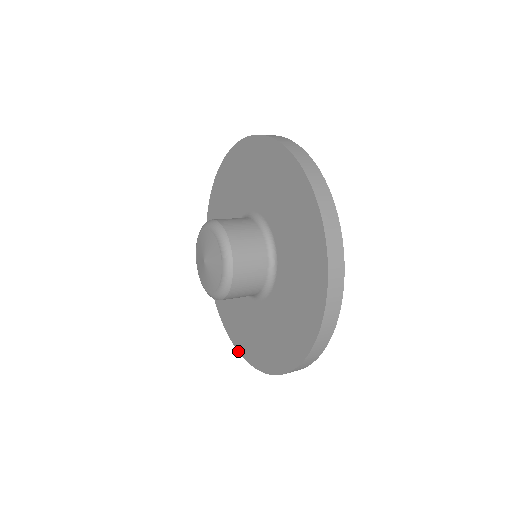
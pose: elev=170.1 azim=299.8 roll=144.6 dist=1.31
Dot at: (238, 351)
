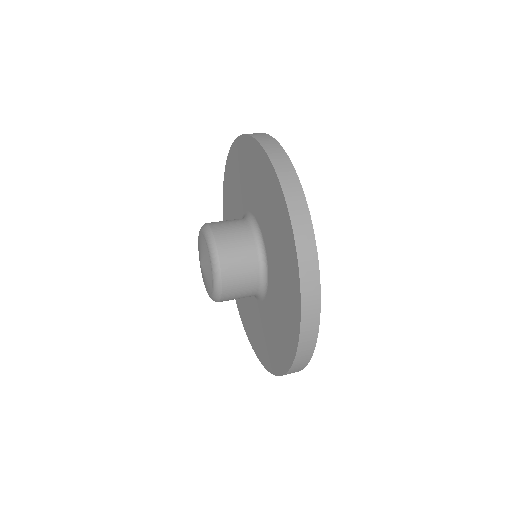
Dot at: (236, 303)
